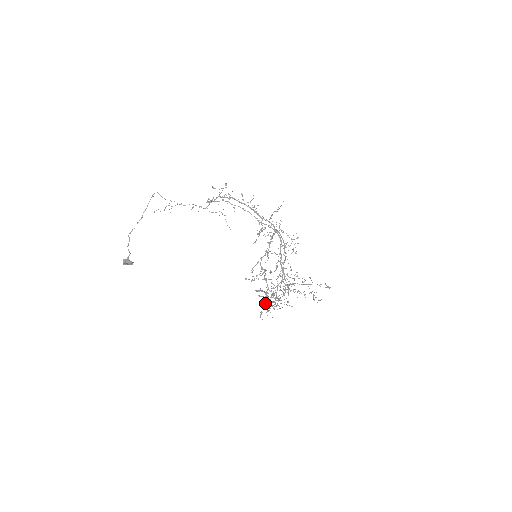
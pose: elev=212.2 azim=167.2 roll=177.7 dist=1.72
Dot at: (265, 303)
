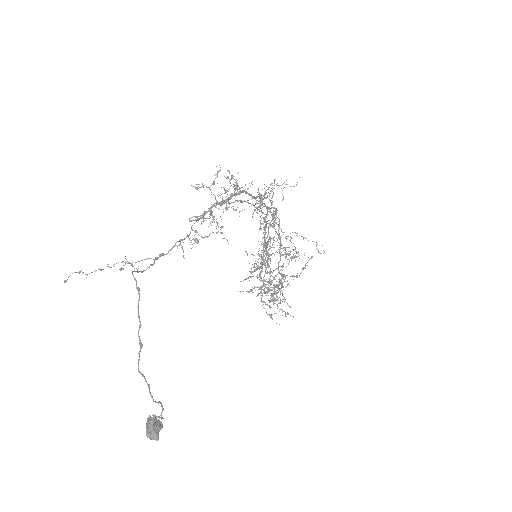
Dot at: (247, 291)
